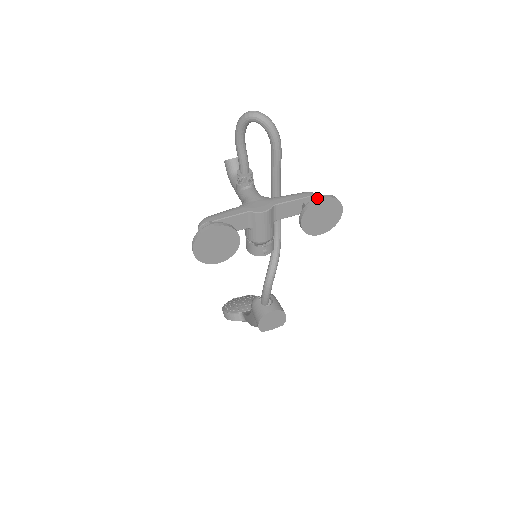
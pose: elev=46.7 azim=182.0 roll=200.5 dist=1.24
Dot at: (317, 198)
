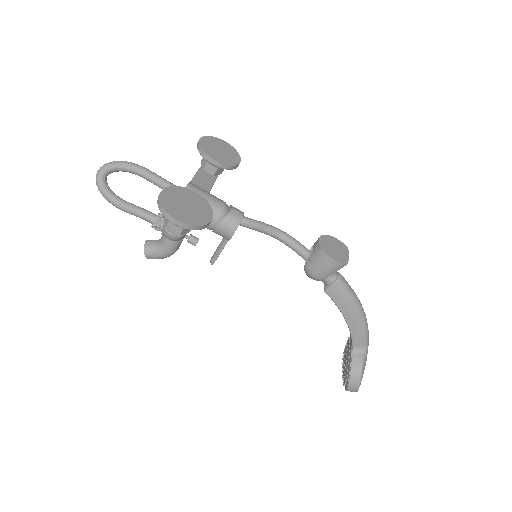
Dot at: (197, 143)
